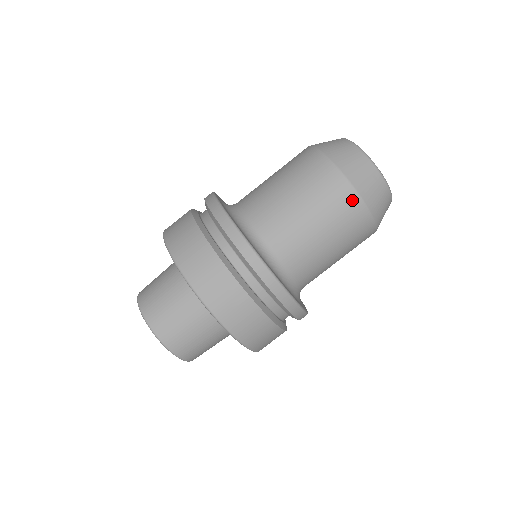
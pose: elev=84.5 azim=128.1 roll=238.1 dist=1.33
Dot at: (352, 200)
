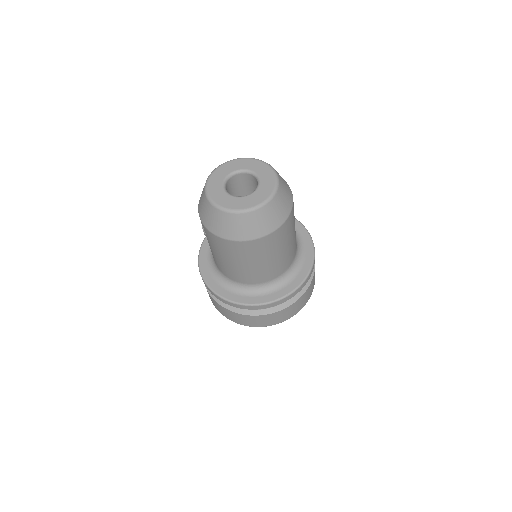
Dot at: (284, 227)
